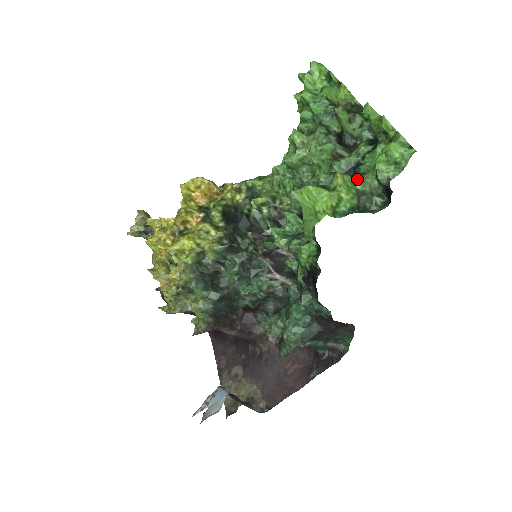
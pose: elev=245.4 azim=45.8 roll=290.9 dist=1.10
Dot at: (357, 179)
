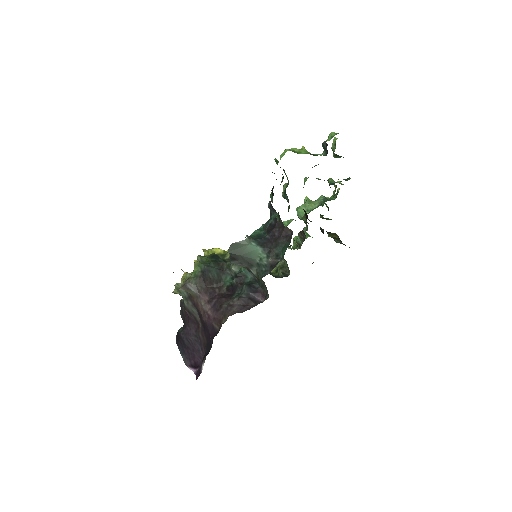
Dot at: occluded
